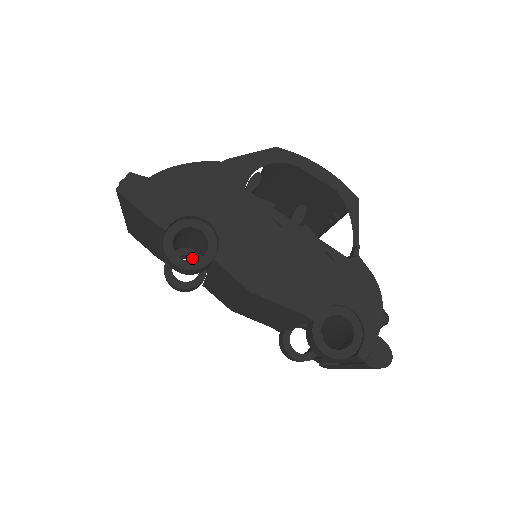
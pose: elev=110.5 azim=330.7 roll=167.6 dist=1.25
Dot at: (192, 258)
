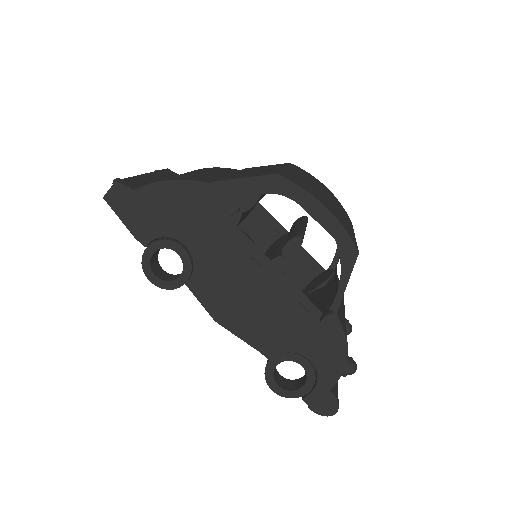
Dot at: occluded
